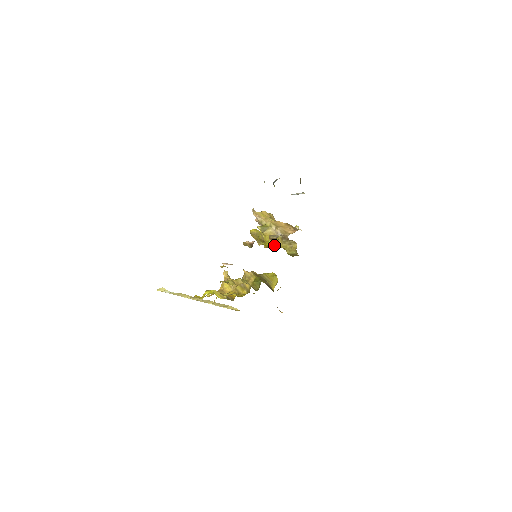
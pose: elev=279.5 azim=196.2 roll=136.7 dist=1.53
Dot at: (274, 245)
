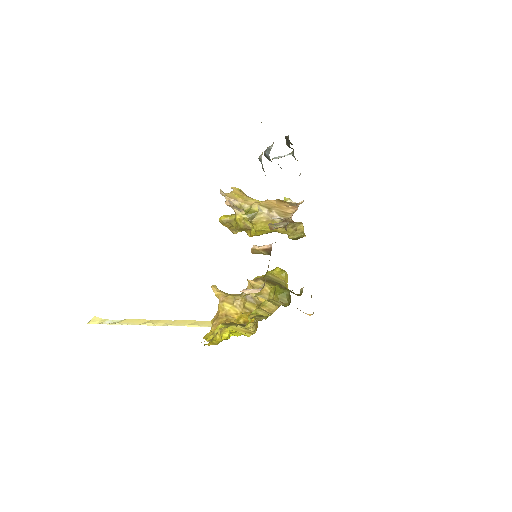
Dot at: (268, 232)
